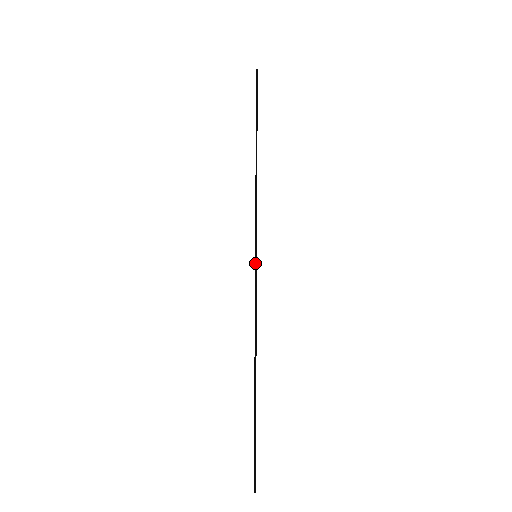
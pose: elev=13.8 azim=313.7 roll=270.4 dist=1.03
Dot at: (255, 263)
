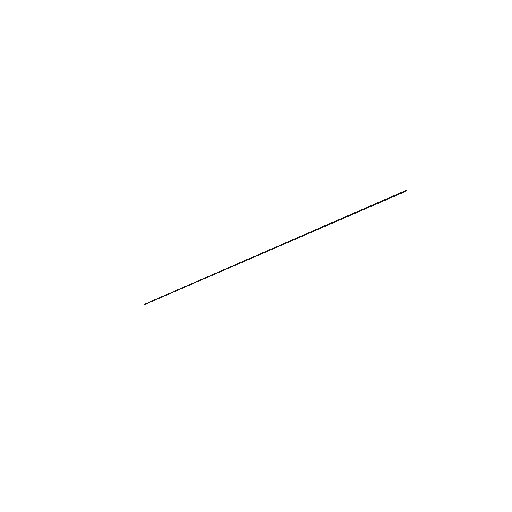
Dot at: (251, 257)
